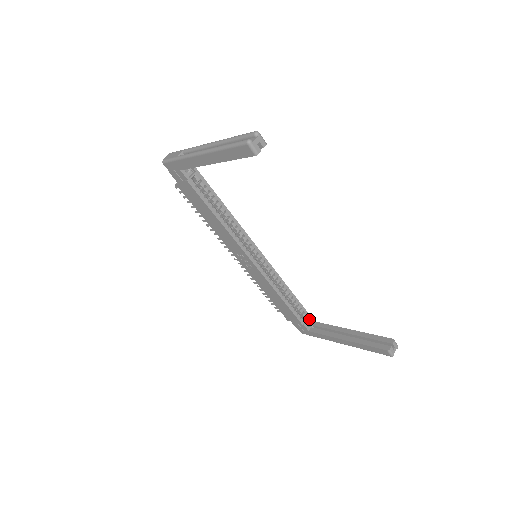
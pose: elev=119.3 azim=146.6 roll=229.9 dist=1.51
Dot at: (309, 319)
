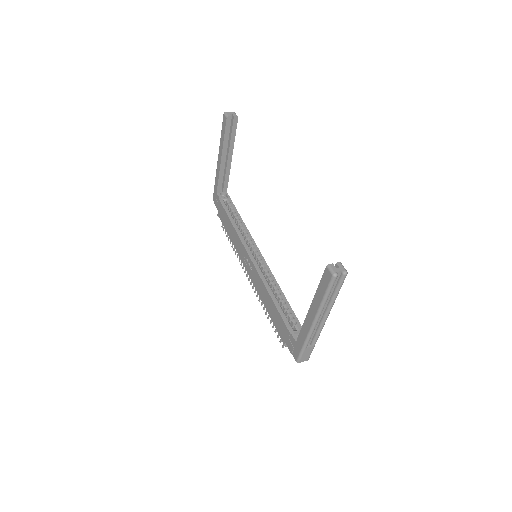
Dot at: occluded
